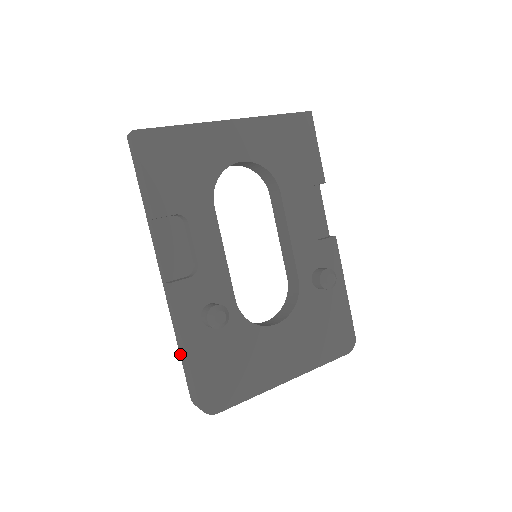
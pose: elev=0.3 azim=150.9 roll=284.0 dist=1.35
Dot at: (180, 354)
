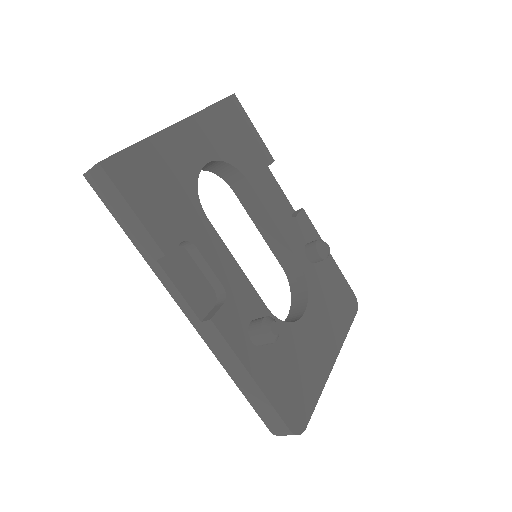
Dot at: (242, 392)
